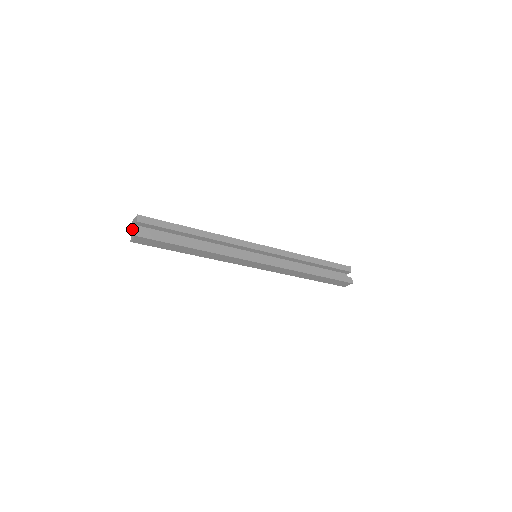
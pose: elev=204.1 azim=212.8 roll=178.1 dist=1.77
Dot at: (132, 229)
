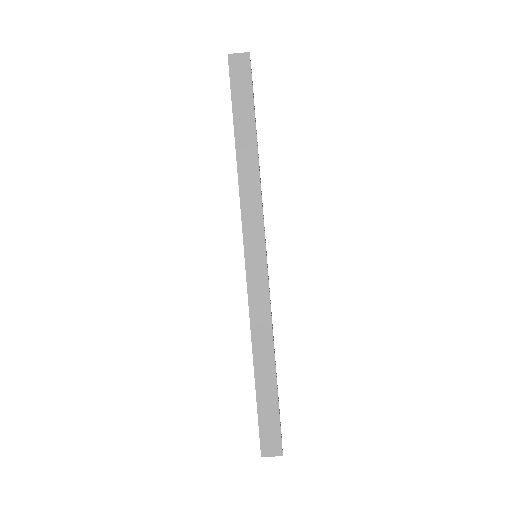
Dot at: occluded
